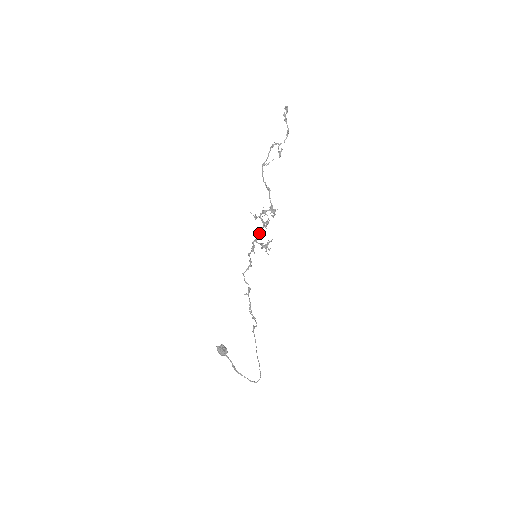
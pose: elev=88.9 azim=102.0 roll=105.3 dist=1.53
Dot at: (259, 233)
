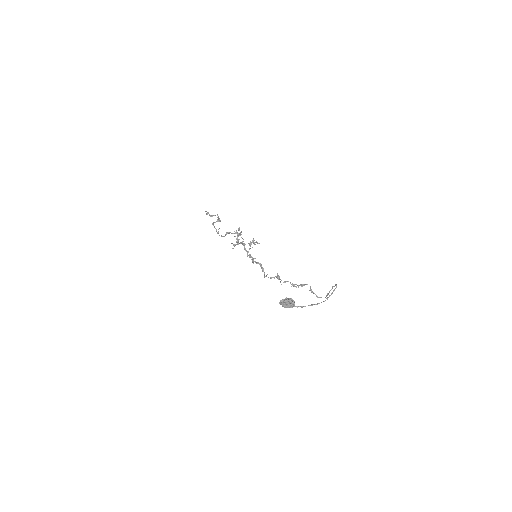
Dot at: (244, 246)
